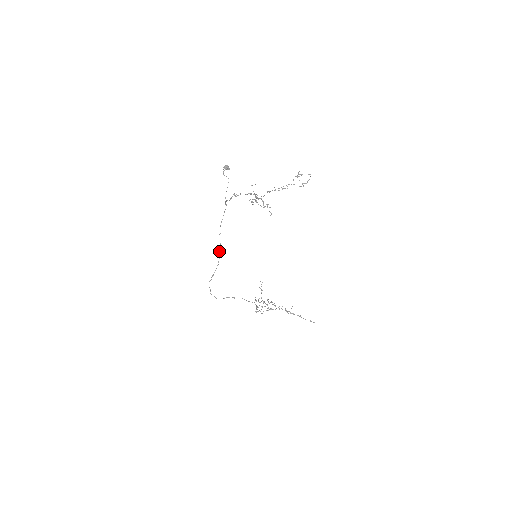
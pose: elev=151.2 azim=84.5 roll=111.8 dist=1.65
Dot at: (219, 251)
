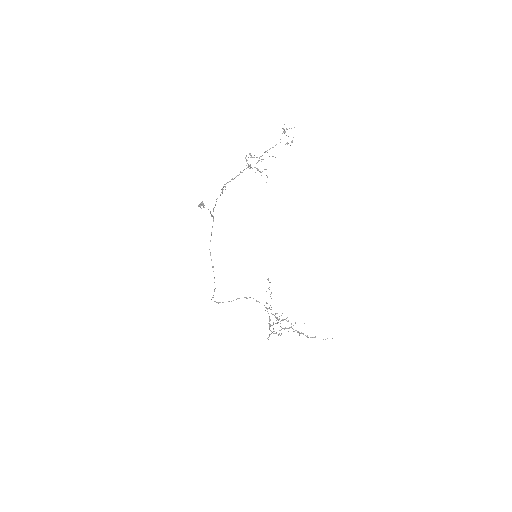
Dot at: occluded
